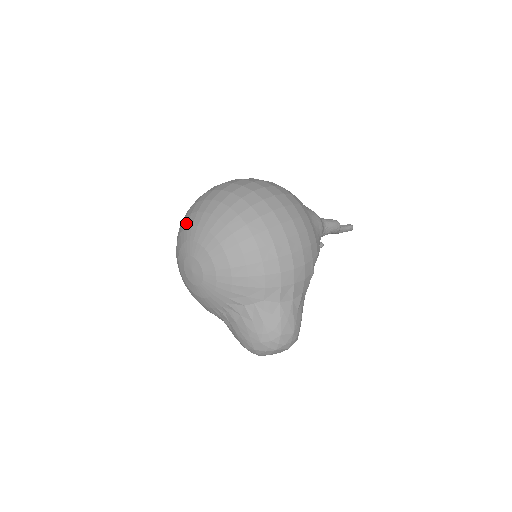
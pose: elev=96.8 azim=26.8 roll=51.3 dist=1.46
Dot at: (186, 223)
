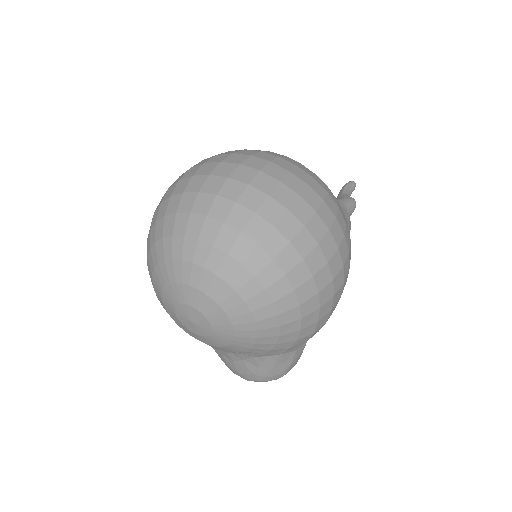
Dot at: (187, 252)
